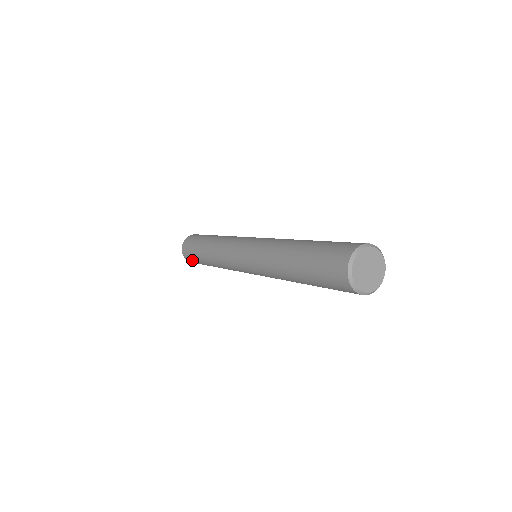
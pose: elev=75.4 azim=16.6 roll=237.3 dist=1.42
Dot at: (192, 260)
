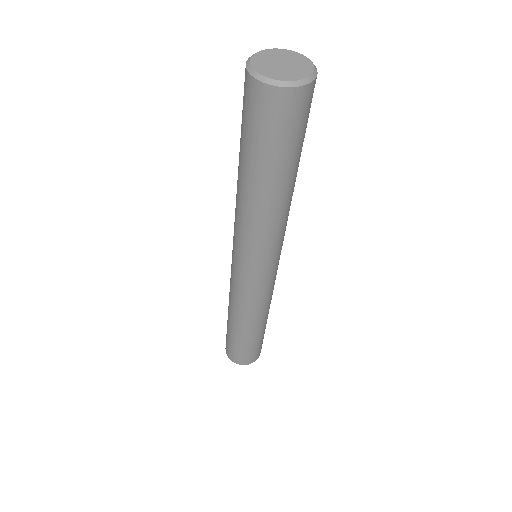
Dot at: (240, 355)
